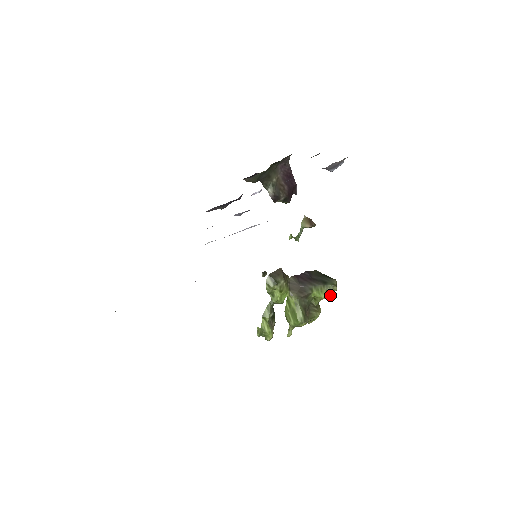
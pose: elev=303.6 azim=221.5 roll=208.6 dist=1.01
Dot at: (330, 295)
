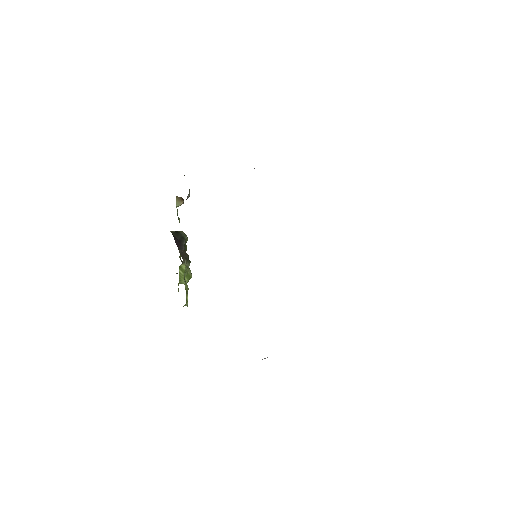
Dot at: occluded
